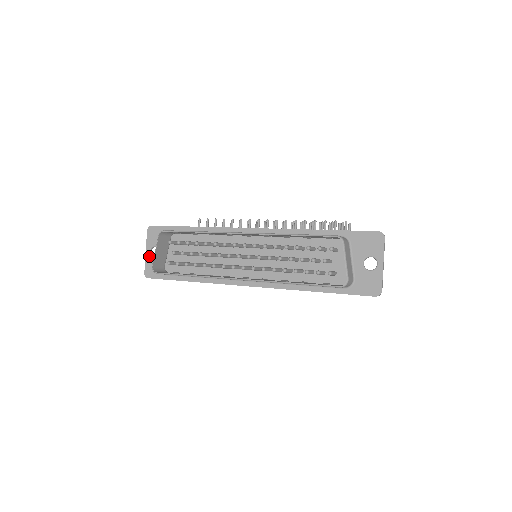
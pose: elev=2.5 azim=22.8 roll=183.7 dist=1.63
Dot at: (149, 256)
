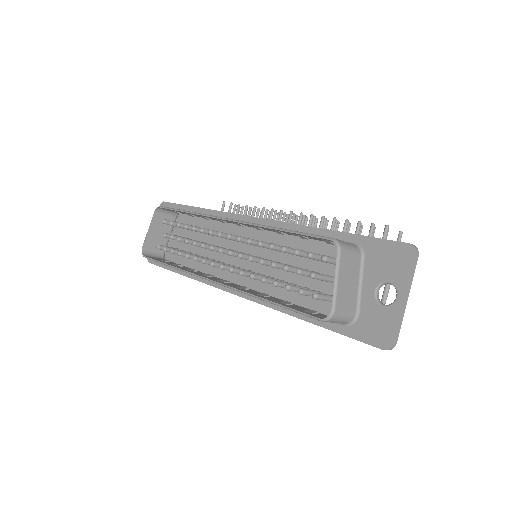
Dot at: occluded
